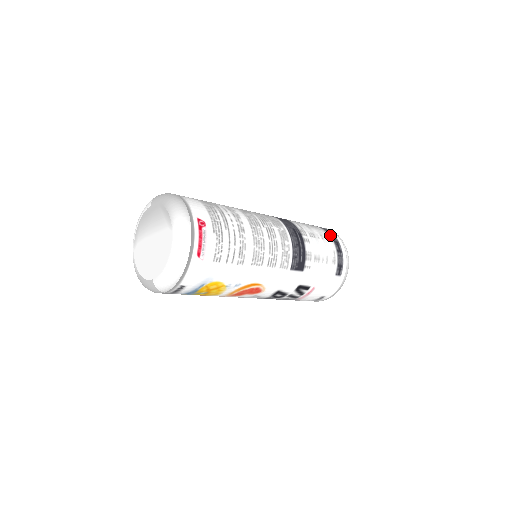
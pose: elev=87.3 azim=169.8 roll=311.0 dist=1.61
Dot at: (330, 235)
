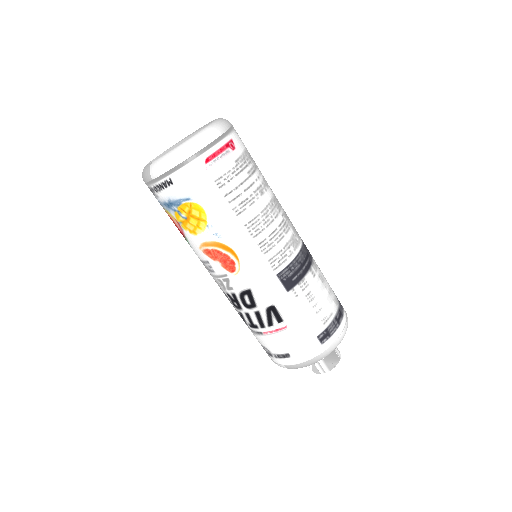
Dot at: (339, 303)
